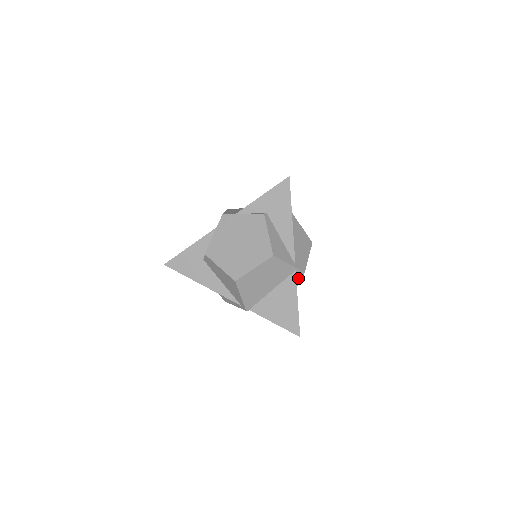
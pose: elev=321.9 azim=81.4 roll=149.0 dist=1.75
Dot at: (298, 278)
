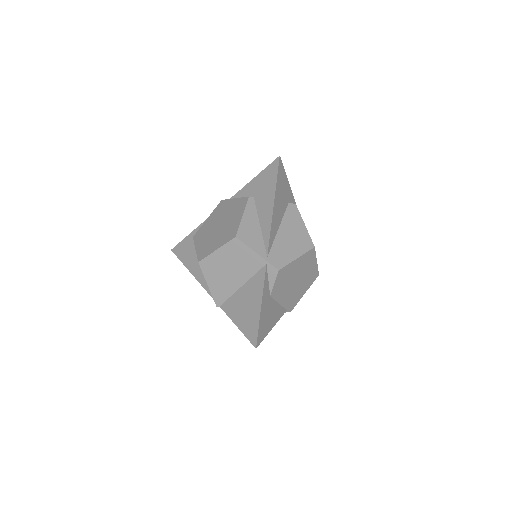
Dot at: (272, 277)
